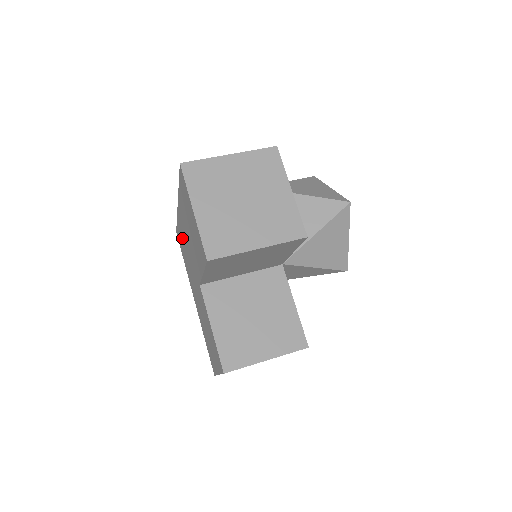
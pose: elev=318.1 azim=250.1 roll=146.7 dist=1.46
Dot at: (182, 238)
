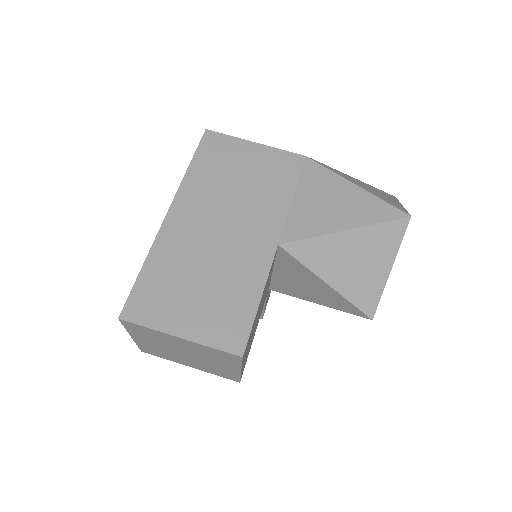
Dot at: occluded
